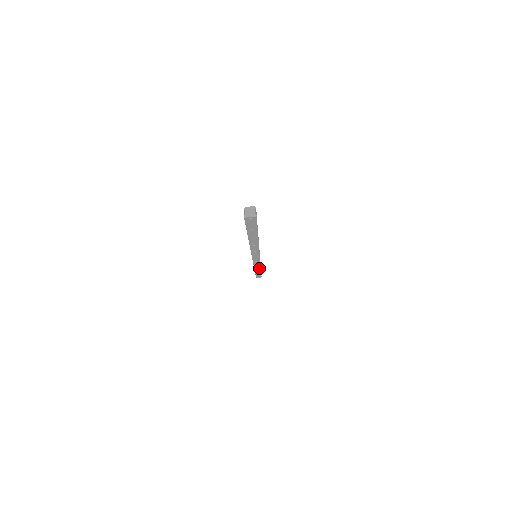
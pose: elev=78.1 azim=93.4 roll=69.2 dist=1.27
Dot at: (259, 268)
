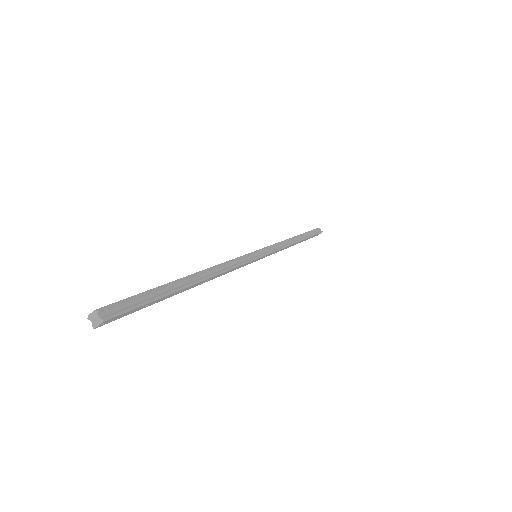
Dot at: (291, 245)
